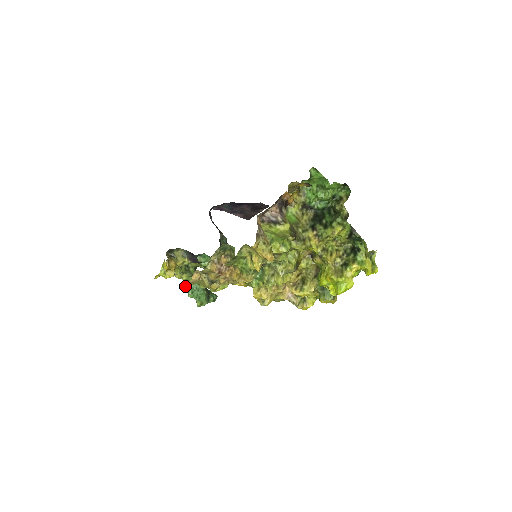
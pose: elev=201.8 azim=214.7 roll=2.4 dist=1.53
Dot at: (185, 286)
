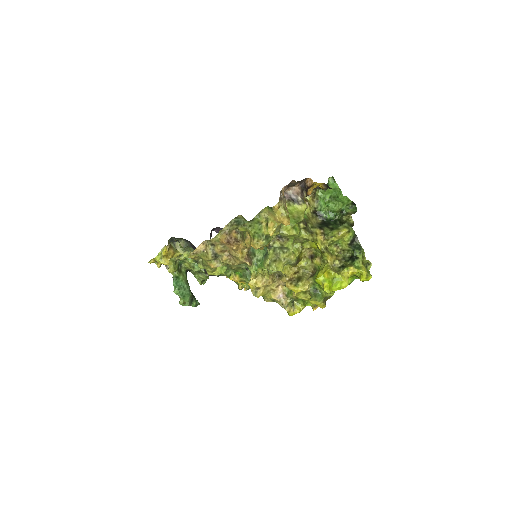
Dot at: (174, 281)
